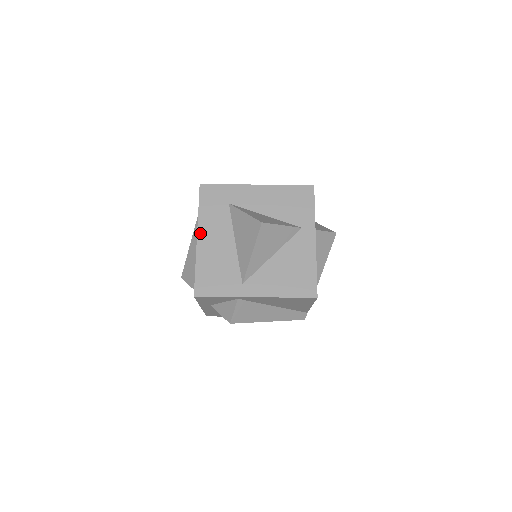
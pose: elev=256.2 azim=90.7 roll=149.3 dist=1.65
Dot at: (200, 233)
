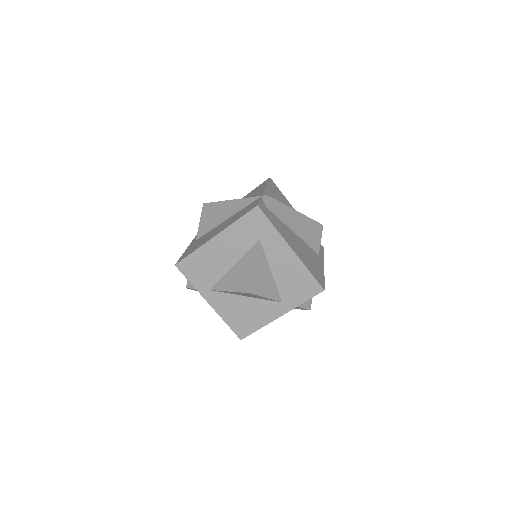
Dot at: (220, 236)
